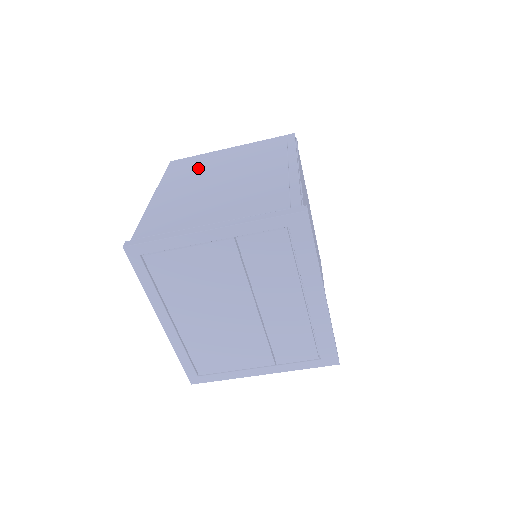
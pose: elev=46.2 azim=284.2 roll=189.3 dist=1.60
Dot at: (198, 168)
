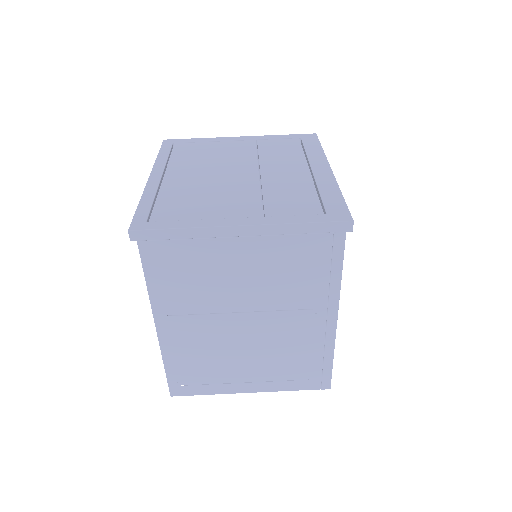
Dot at: occluded
